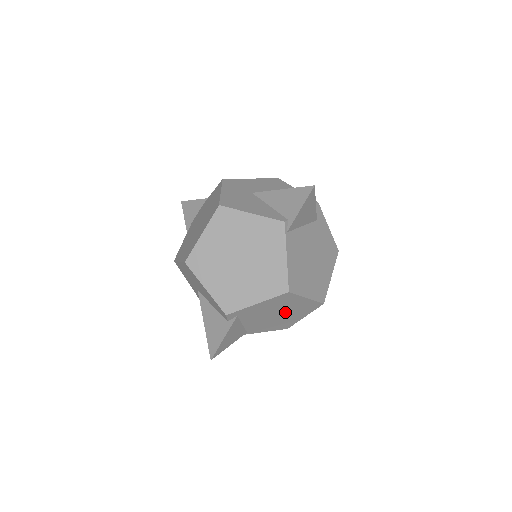
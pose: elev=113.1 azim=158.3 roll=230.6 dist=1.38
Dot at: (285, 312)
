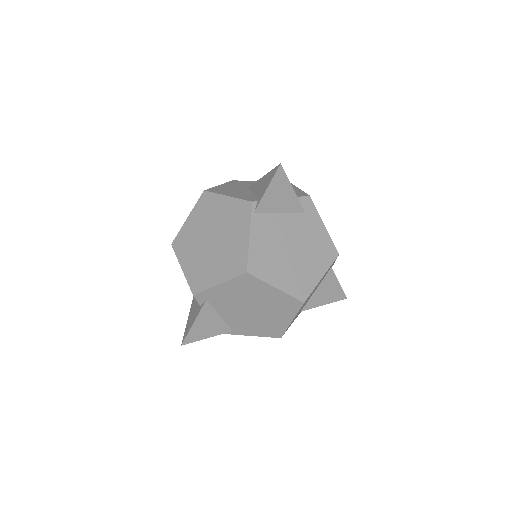
Dot at: (262, 307)
